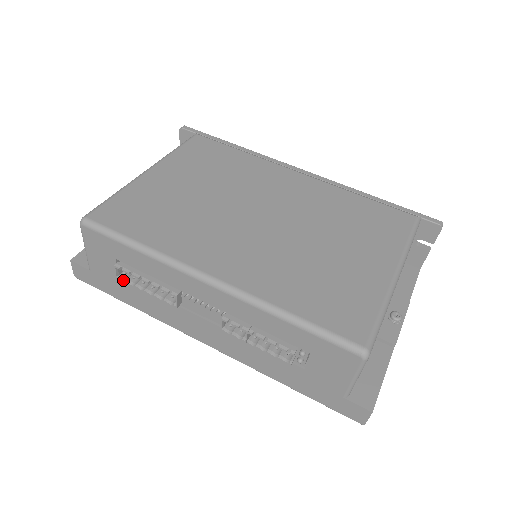
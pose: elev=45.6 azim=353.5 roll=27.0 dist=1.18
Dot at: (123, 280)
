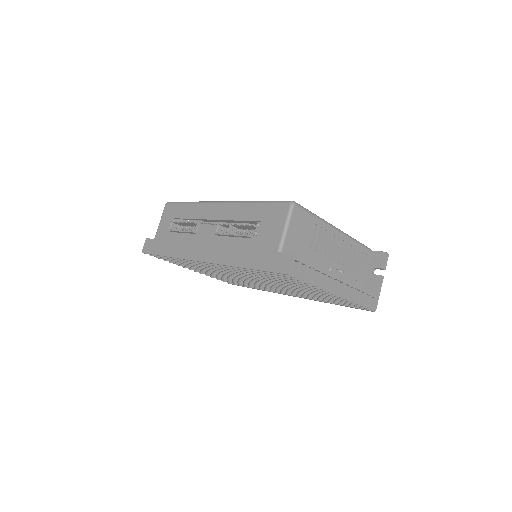
Dot at: (172, 230)
